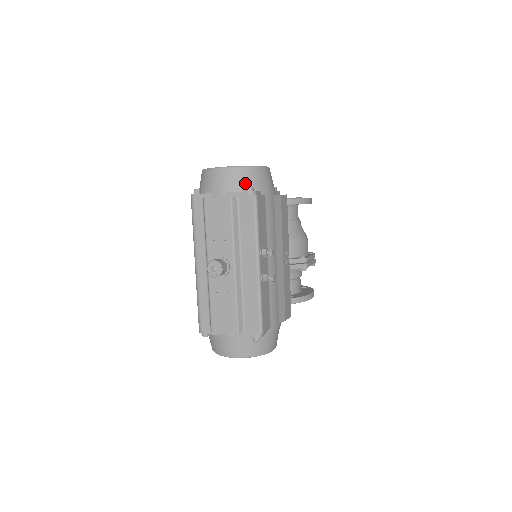
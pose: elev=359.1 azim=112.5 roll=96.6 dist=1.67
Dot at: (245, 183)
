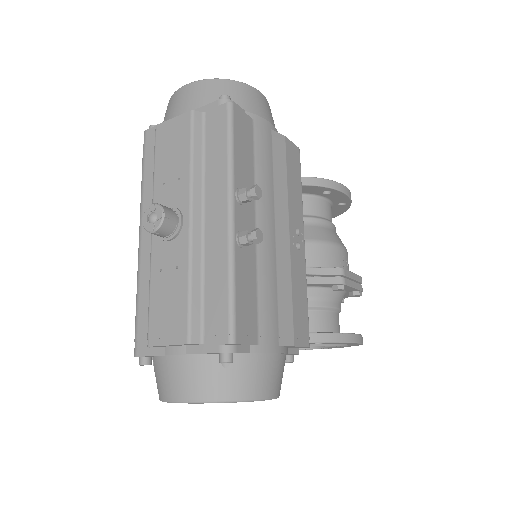
Dot at: occluded
